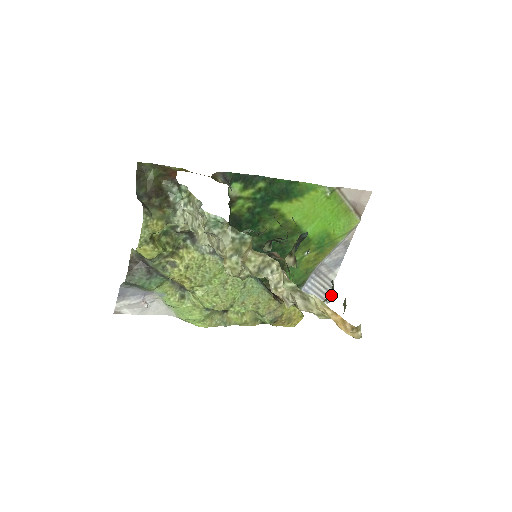
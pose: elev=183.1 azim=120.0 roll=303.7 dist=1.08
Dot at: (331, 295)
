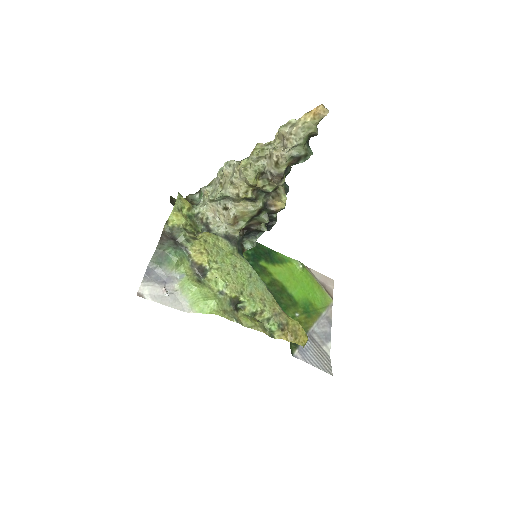
Dot at: (309, 147)
